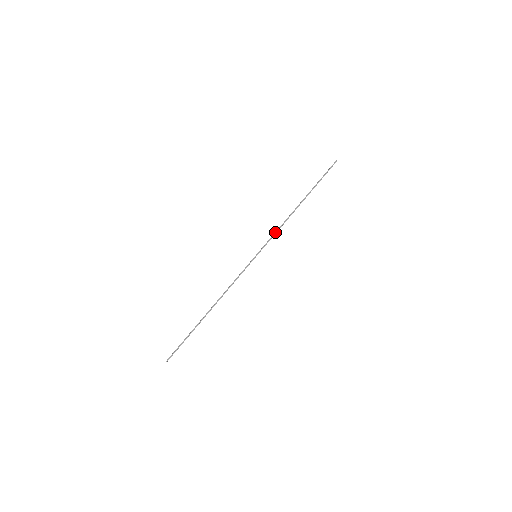
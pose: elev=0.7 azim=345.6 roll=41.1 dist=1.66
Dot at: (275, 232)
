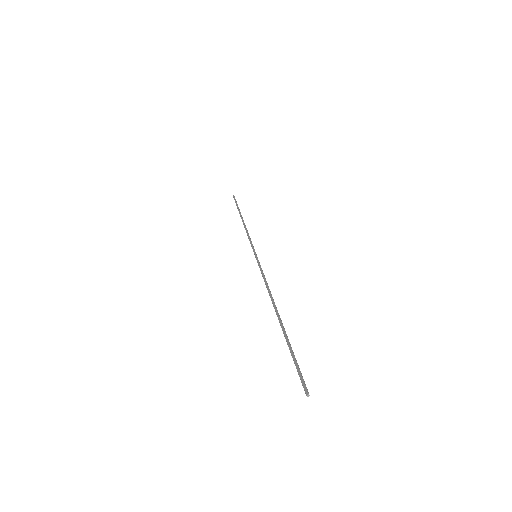
Dot at: occluded
